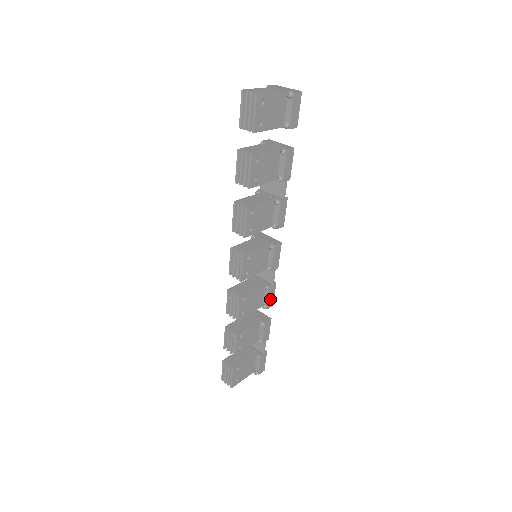
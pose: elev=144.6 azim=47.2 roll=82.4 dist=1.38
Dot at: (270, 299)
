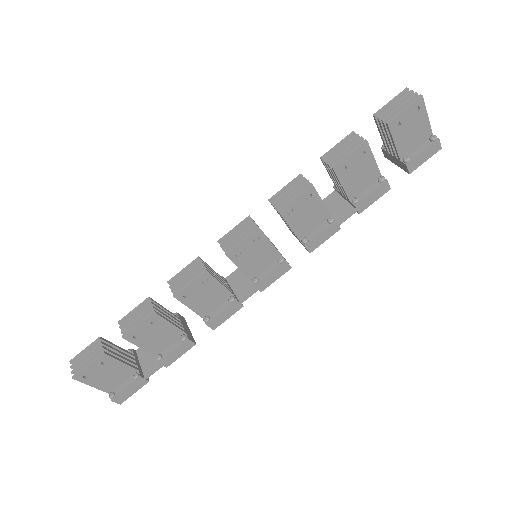
Dot at: (220, 317)
